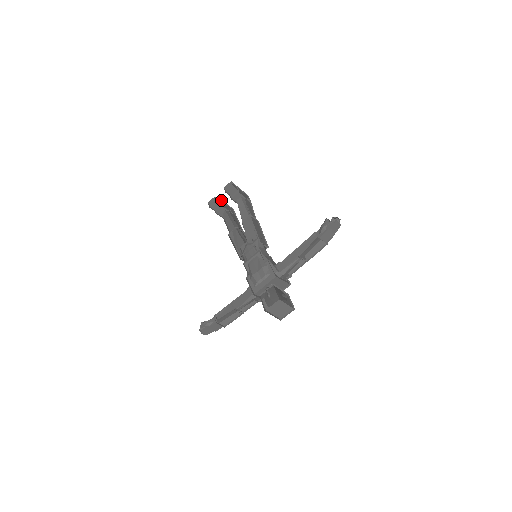
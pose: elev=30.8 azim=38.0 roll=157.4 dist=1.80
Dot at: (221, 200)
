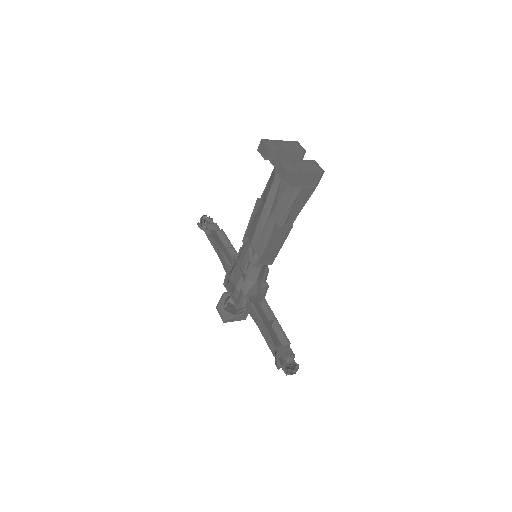
Dot at: (282, 149)
